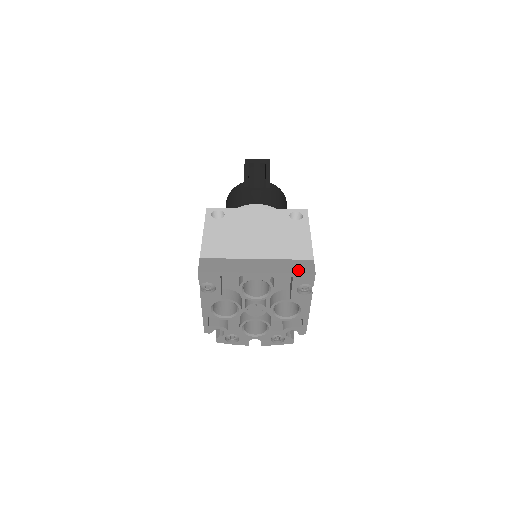
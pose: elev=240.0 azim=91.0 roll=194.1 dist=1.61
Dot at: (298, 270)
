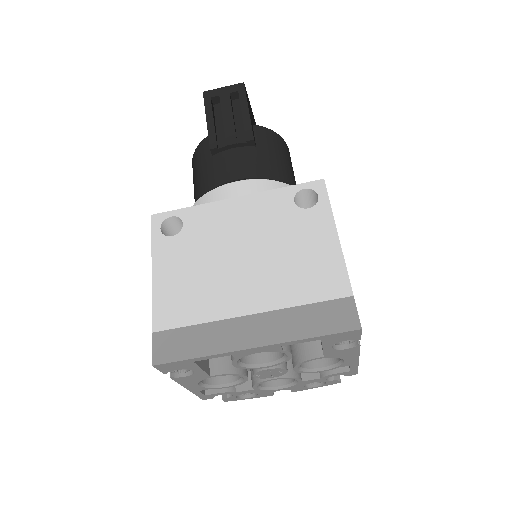
Dot at: (328, 327)
